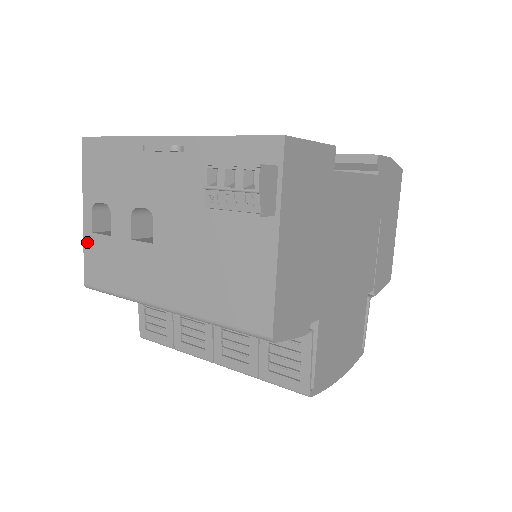
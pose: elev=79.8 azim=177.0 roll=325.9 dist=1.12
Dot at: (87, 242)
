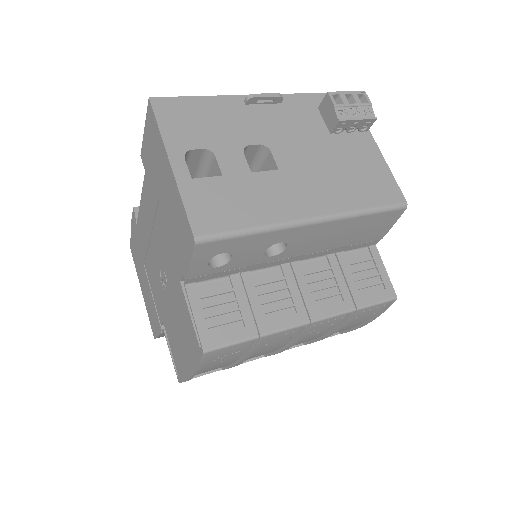
Dot at: (186, 190)
